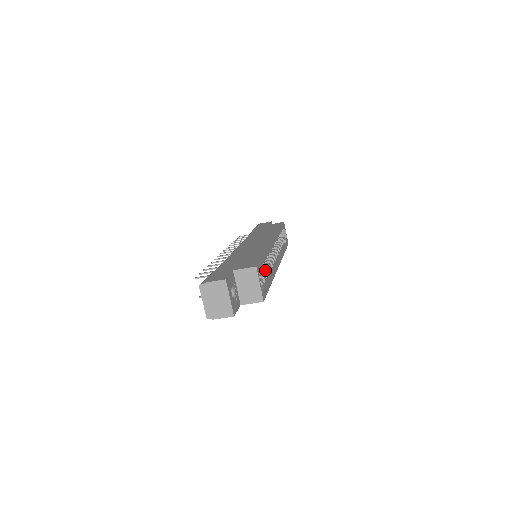
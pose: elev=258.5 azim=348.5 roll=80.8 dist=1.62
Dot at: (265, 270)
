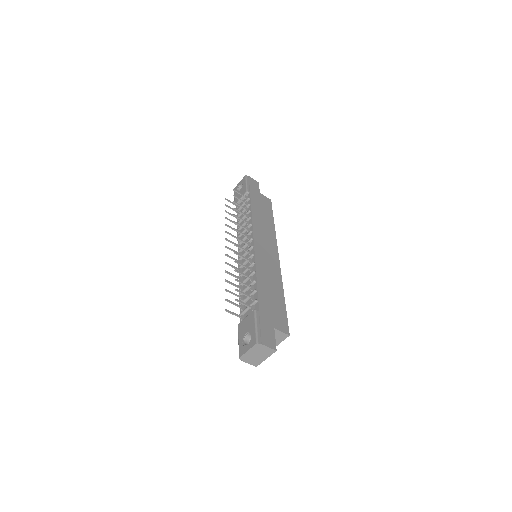
Dot at: occluded
